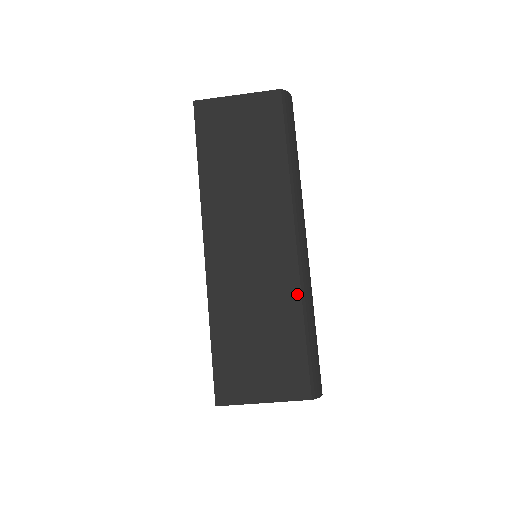
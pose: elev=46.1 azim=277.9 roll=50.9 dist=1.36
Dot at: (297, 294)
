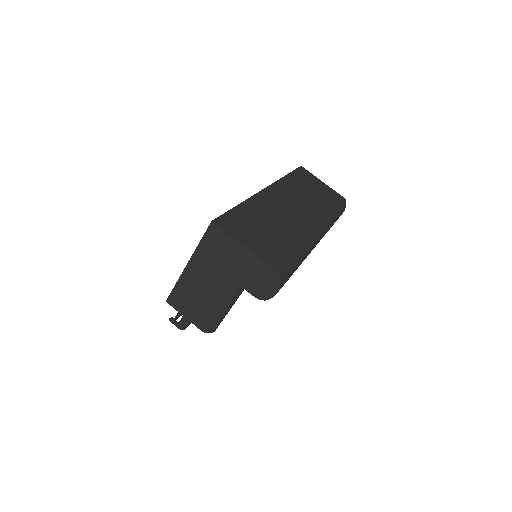
Dot at: (305, 240)
